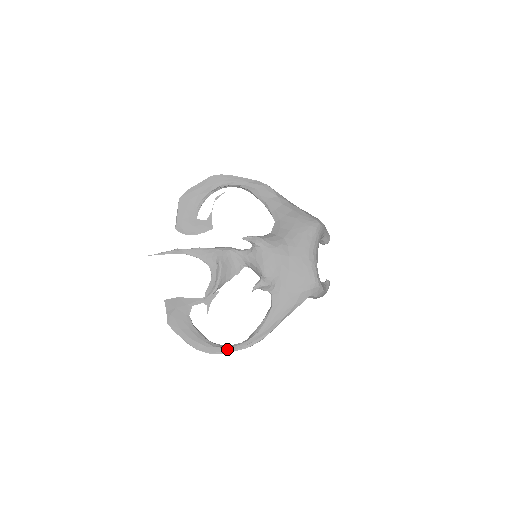
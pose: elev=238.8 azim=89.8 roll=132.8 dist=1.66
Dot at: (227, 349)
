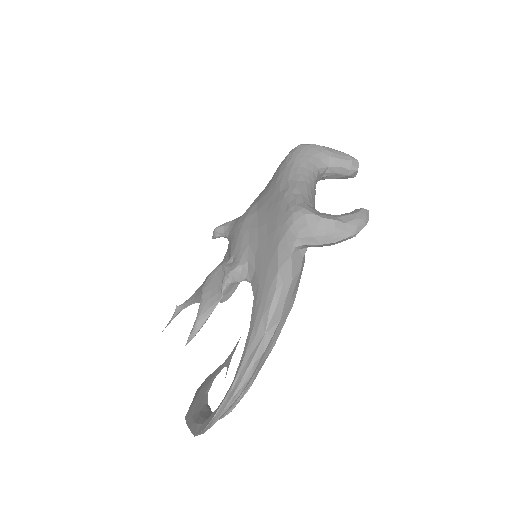
Dot at: (215, 411)
